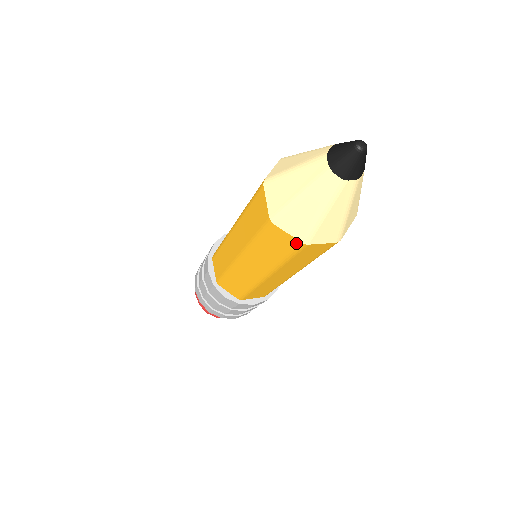
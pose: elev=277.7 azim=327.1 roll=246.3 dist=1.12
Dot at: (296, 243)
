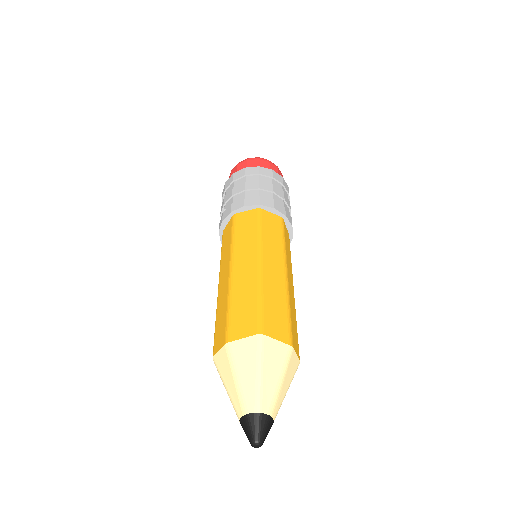
Dot at: occluded
